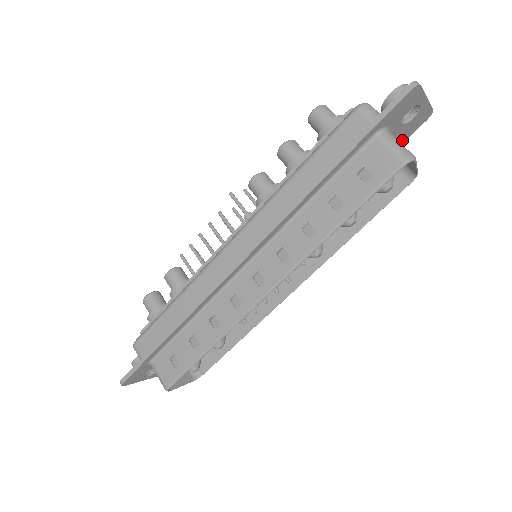
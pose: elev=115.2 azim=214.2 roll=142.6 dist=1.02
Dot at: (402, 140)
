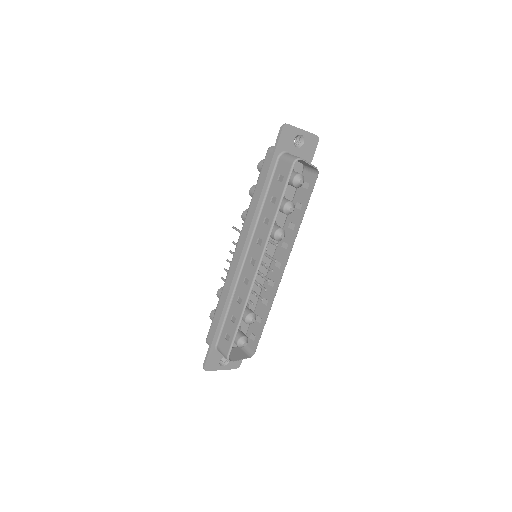
Dot at: (309, 158)
